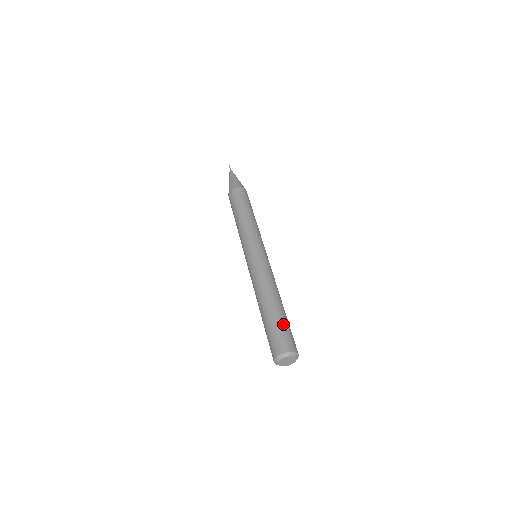
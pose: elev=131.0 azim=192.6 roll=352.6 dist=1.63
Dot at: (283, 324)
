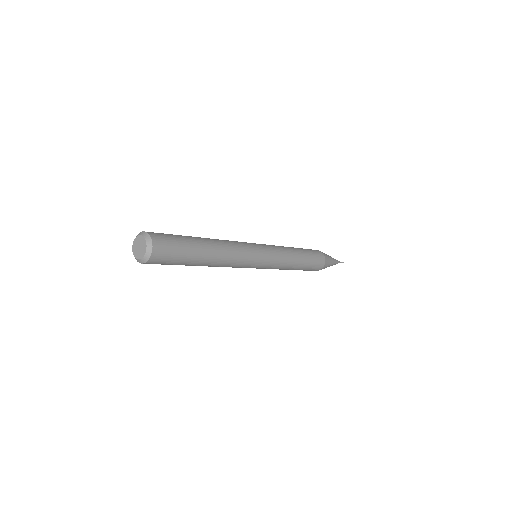
Dot at: (184, 242)
